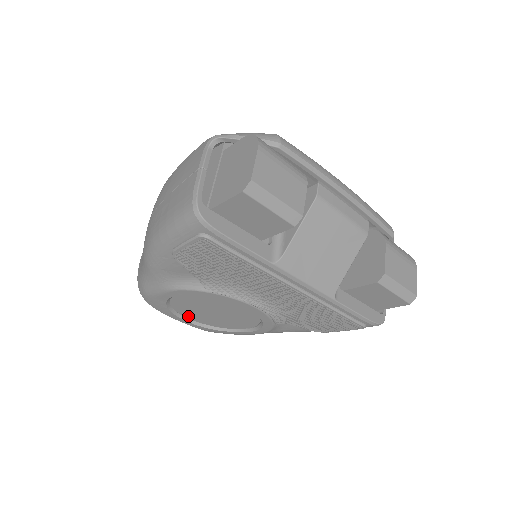
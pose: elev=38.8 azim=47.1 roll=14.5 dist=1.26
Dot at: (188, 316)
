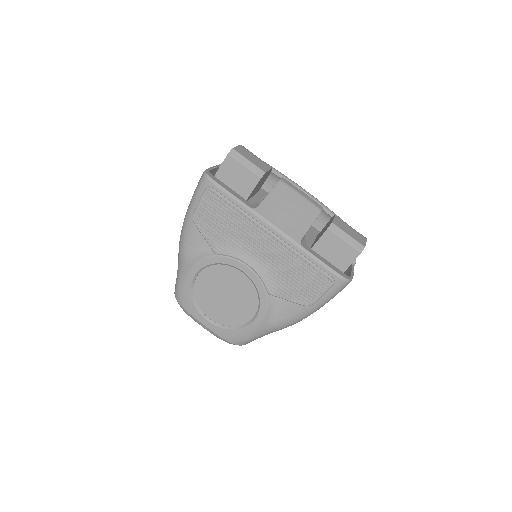
Dot at: (208, 313)
